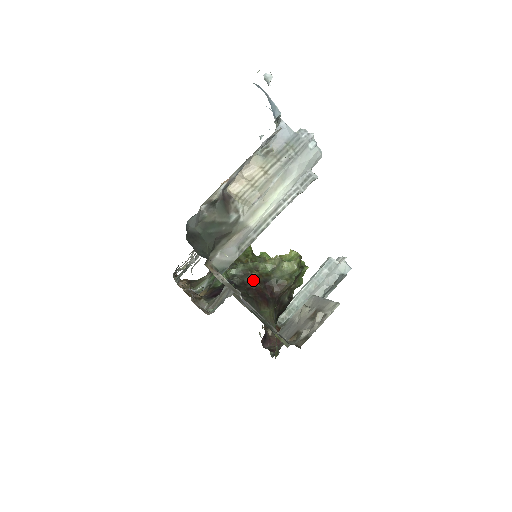
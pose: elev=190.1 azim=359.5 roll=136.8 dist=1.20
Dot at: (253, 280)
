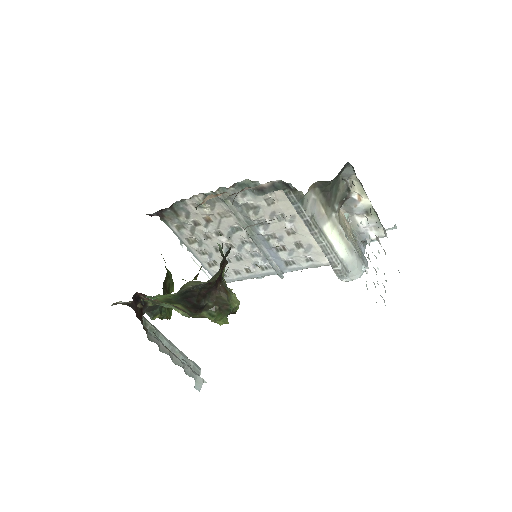
Dot at: (227, 261)
